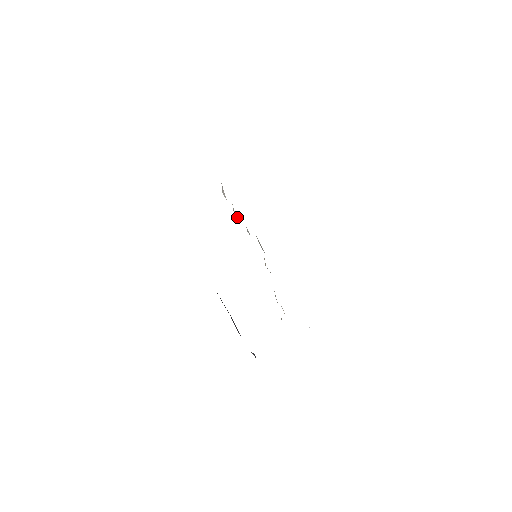
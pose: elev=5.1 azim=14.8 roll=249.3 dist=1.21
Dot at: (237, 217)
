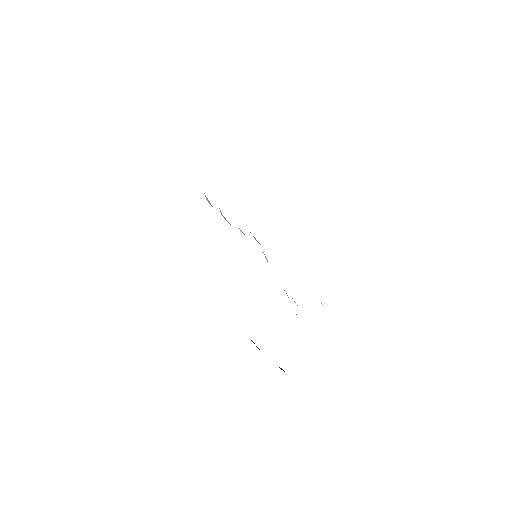
Dot at: (227, 221)
